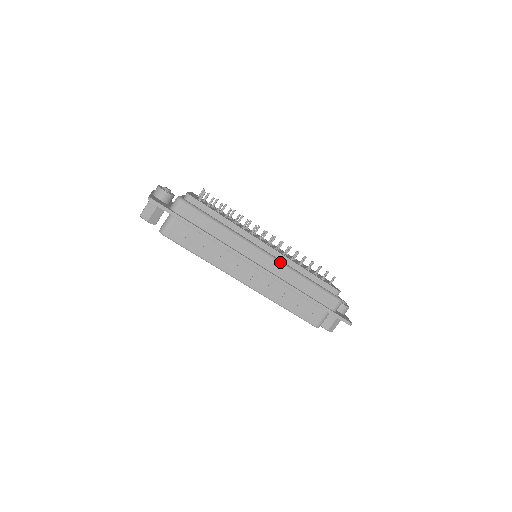
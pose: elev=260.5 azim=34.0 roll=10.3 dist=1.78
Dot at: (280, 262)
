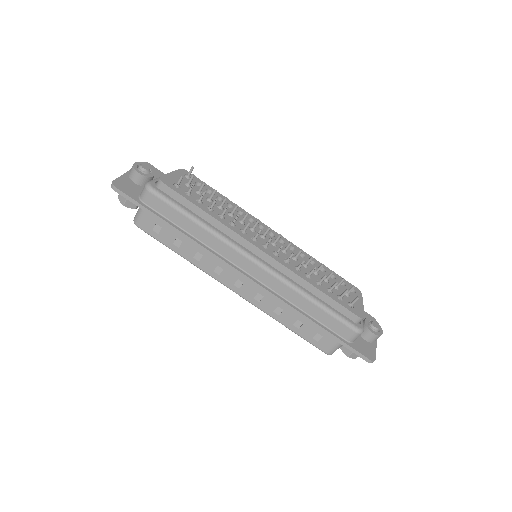
Dot at: (275, 274)
